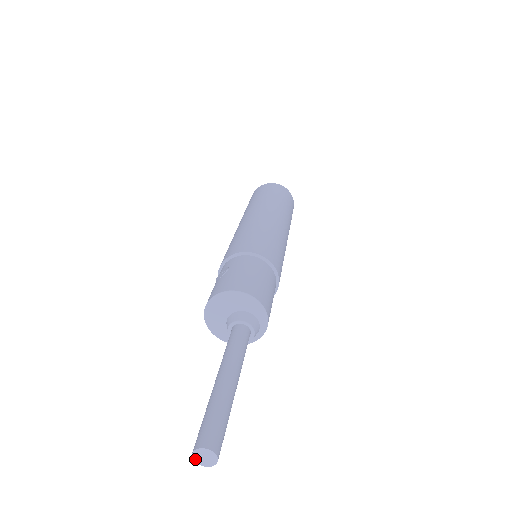
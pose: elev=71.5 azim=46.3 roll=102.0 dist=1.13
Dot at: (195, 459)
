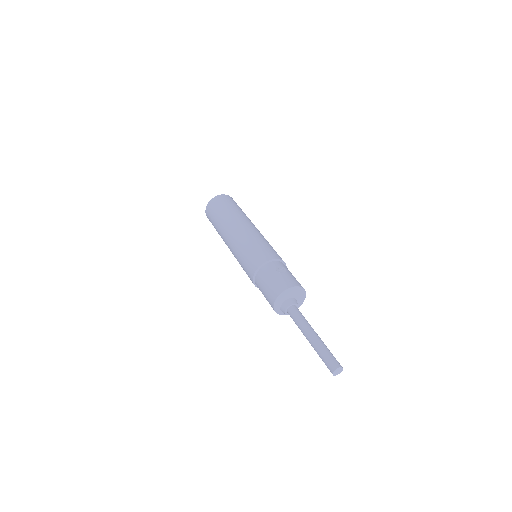
Dot at: (335, 371)
